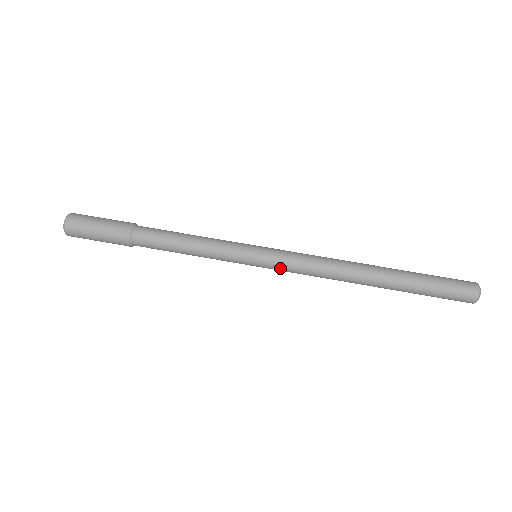
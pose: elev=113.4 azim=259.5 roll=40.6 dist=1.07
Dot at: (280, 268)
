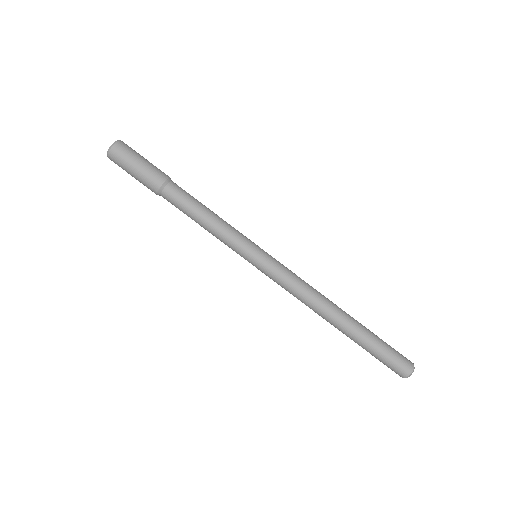
Dot at: occluded
